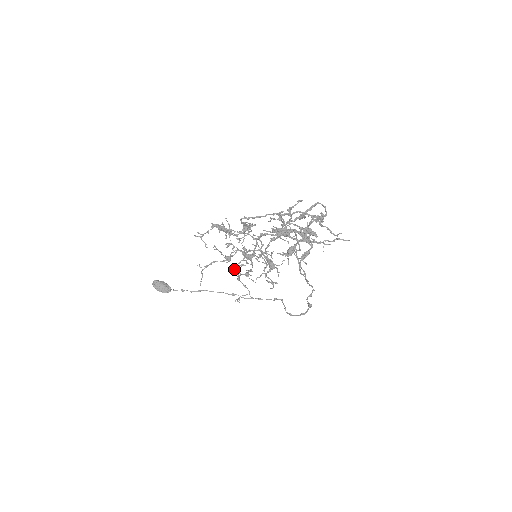
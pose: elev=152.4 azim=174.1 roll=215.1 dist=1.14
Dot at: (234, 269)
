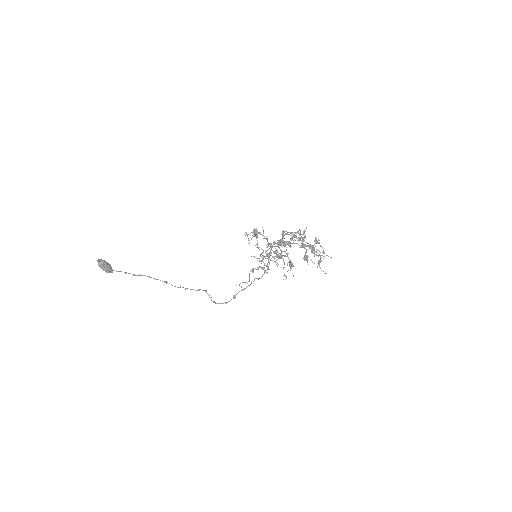
Dot at: occluded
